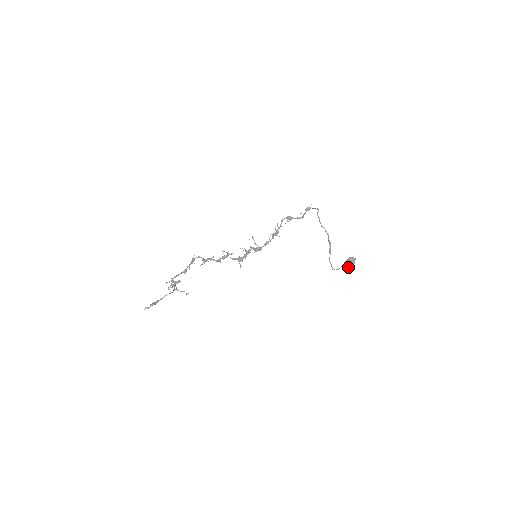
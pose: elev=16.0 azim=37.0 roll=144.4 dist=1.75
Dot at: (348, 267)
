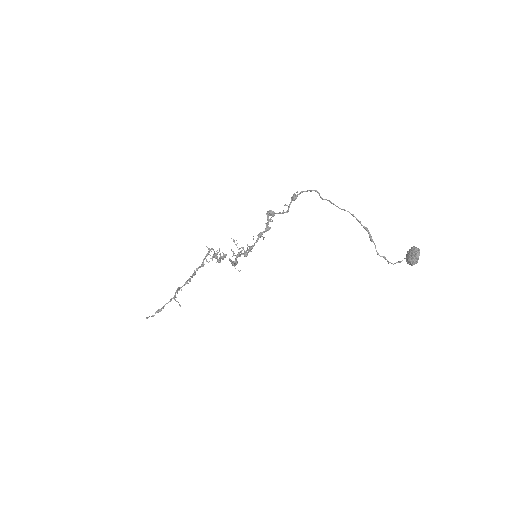
Dot at: (409, 263)
